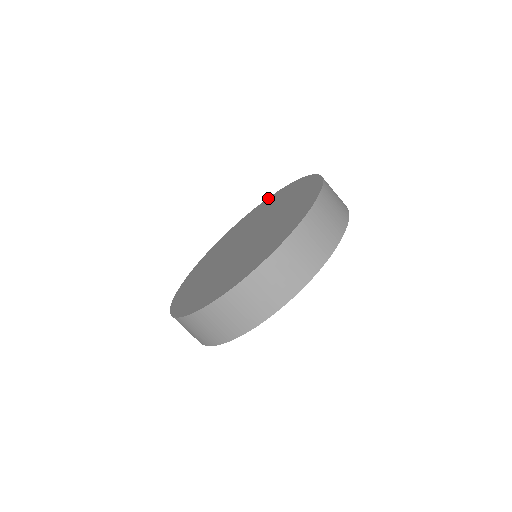
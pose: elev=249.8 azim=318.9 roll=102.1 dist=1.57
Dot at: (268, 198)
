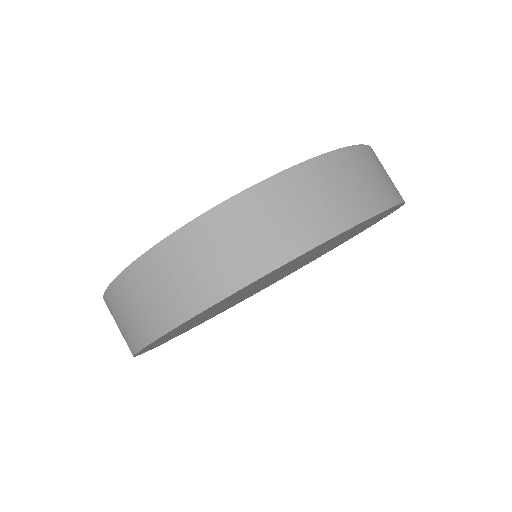
Dot at: occluded
